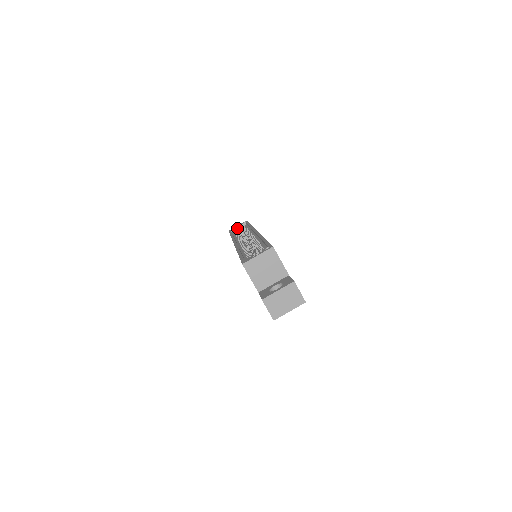
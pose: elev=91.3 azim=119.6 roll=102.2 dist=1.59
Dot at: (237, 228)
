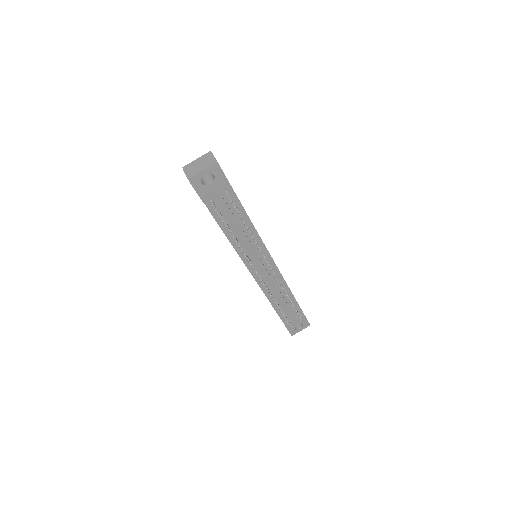
Dot at: occluded
